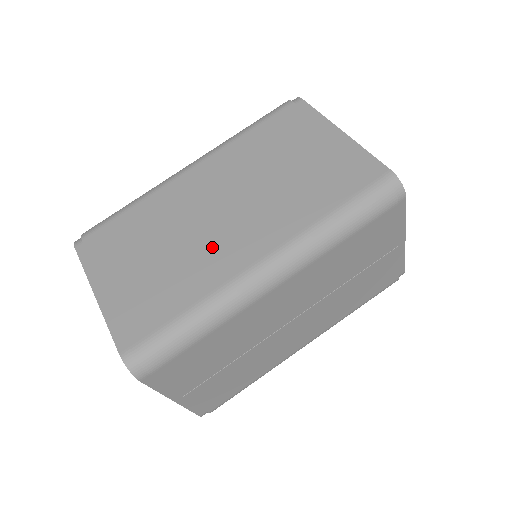
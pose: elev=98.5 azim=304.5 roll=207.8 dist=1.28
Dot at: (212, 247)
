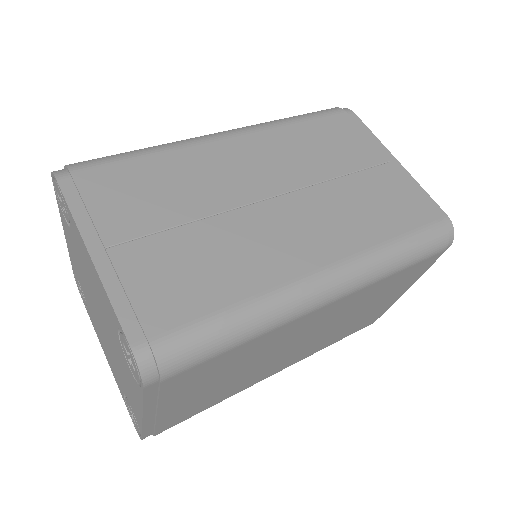
Dot at: occluded
